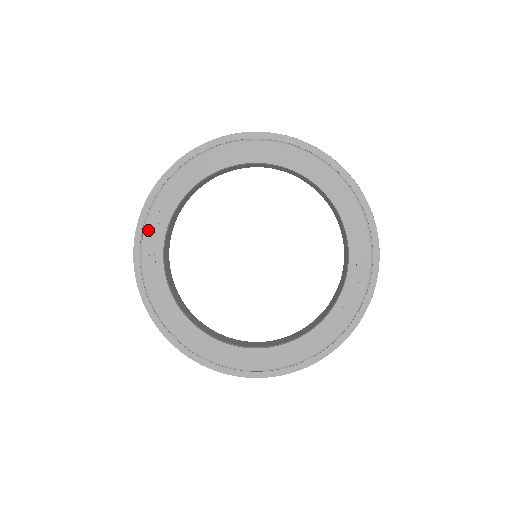
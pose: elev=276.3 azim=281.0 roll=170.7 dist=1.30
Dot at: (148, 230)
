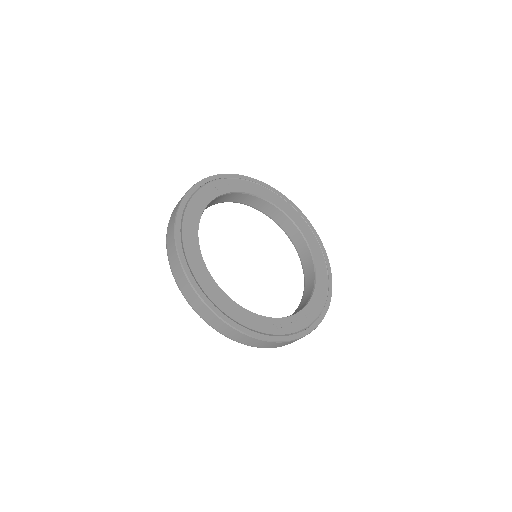
Dot at: (230, 181)
